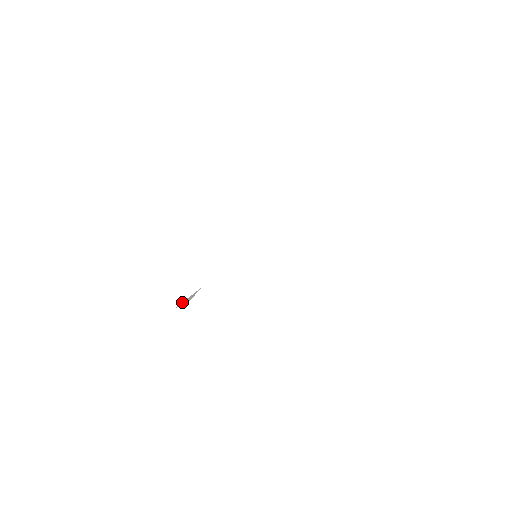
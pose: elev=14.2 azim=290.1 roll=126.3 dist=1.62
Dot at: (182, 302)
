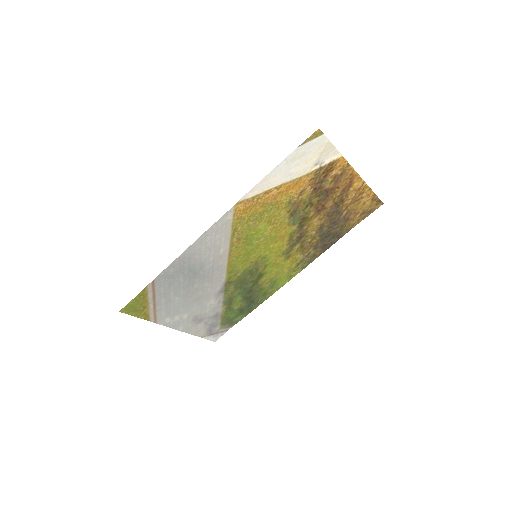
Dot at: (166, 275)
